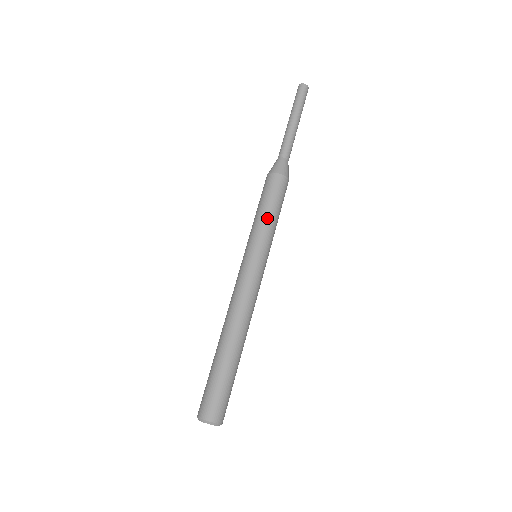
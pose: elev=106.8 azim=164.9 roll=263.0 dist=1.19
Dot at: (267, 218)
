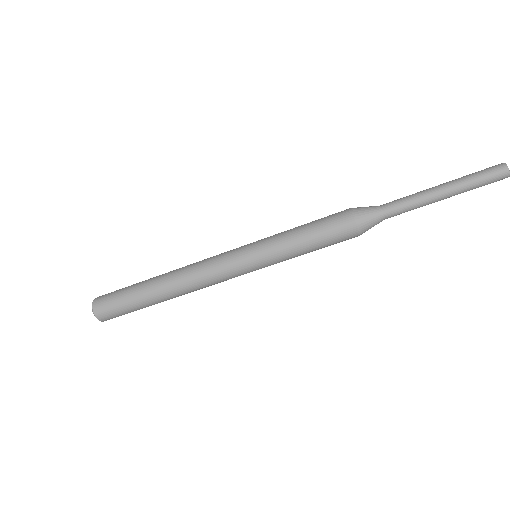
Dot at: (299, 253)
